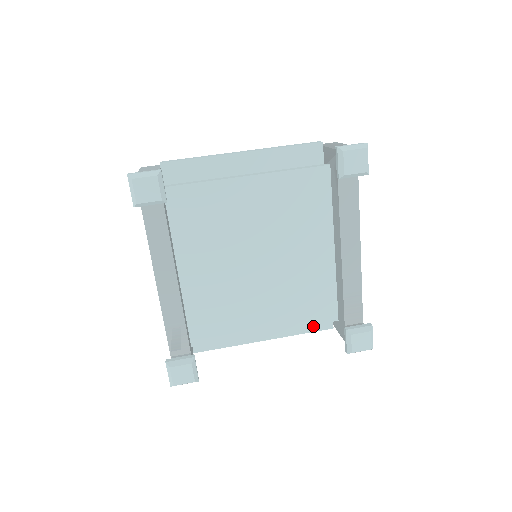
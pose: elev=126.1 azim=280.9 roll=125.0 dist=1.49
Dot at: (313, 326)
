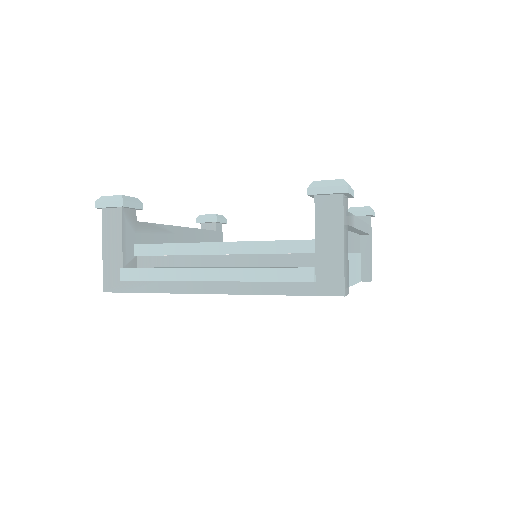
Dot at: occluded
